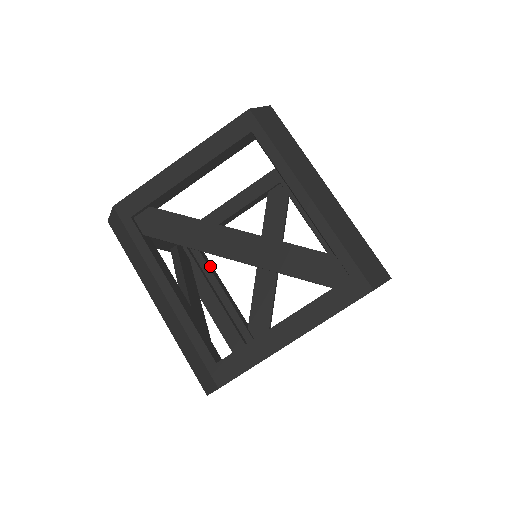
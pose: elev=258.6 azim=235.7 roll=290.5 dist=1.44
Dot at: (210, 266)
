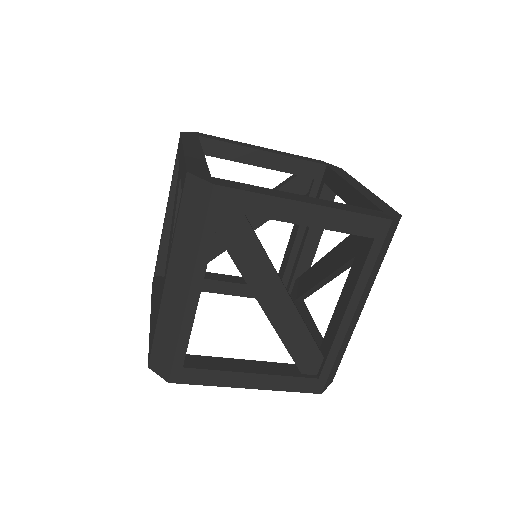
Dot at: occluded
